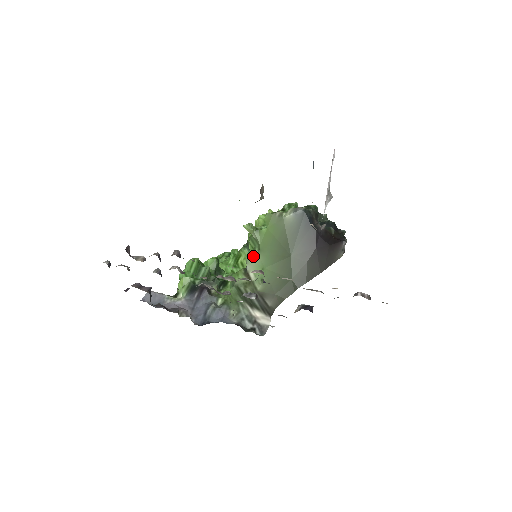
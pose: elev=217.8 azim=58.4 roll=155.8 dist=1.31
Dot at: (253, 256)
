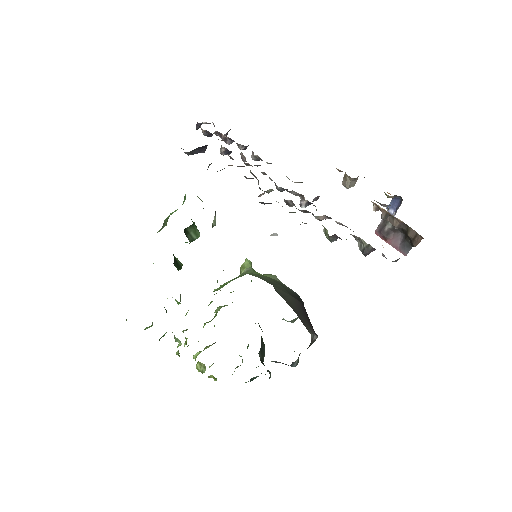
Dot at: occluded
